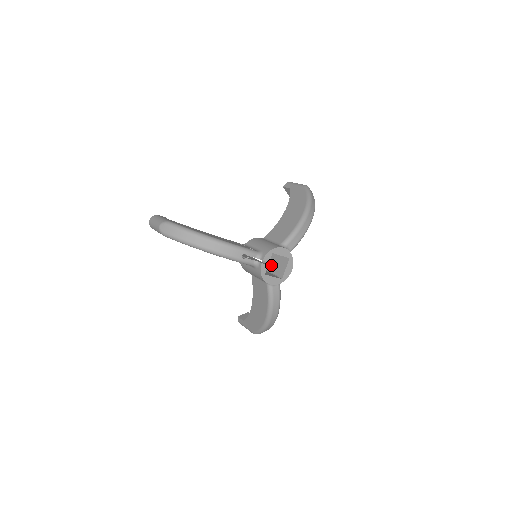
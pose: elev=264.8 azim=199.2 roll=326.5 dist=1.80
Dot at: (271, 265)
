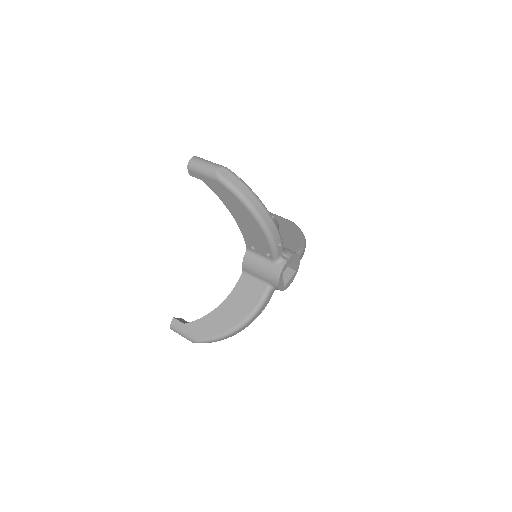
Dot at: occluded
